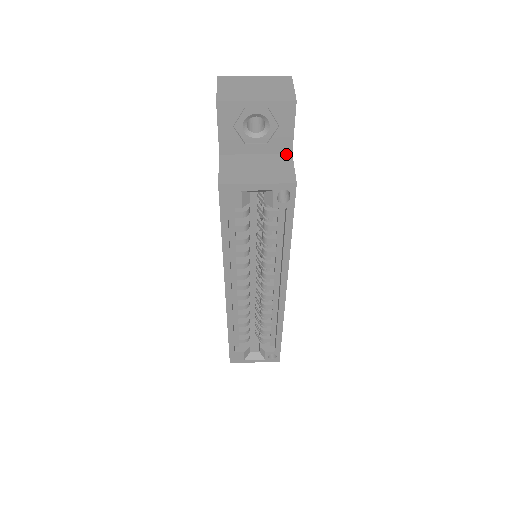
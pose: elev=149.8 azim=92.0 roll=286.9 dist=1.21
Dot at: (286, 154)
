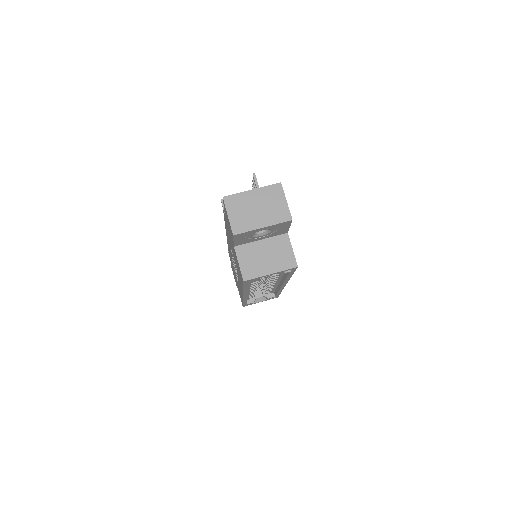
Dot at: (283, 234)
